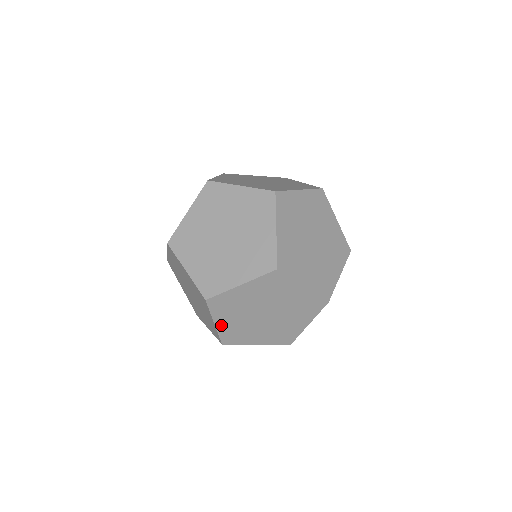
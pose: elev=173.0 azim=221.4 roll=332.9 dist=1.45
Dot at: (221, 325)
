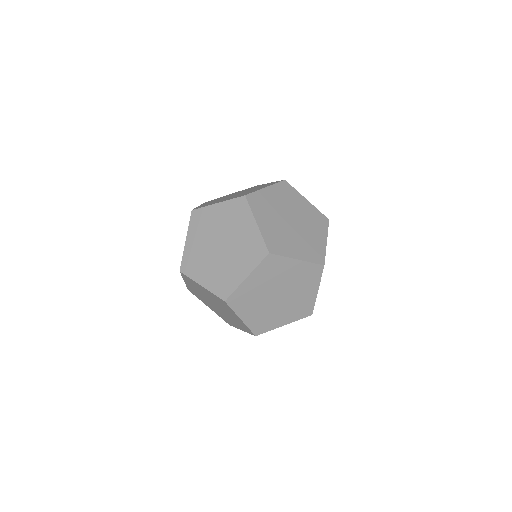
Dot at: (247, 319)
